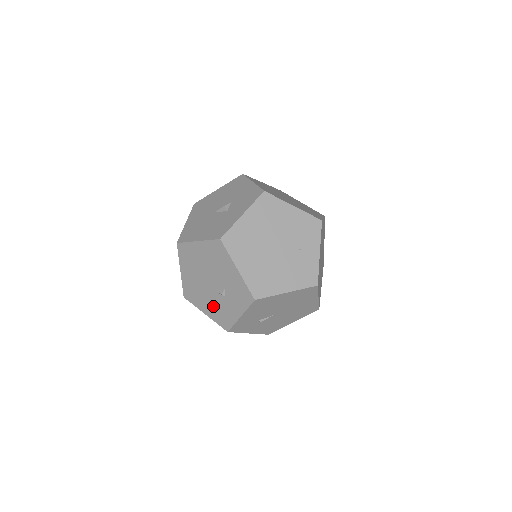
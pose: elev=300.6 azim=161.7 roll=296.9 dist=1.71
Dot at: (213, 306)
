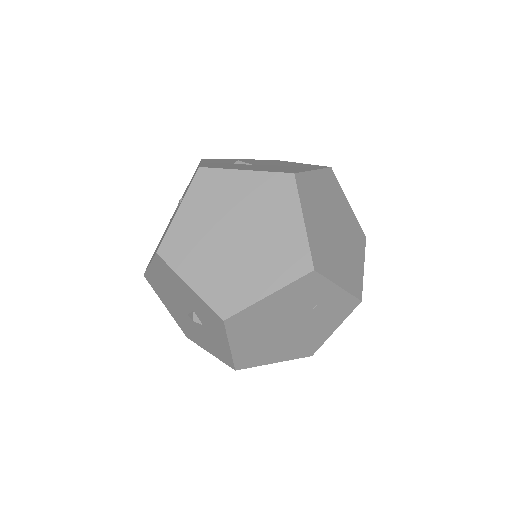
Dot at: occluded
